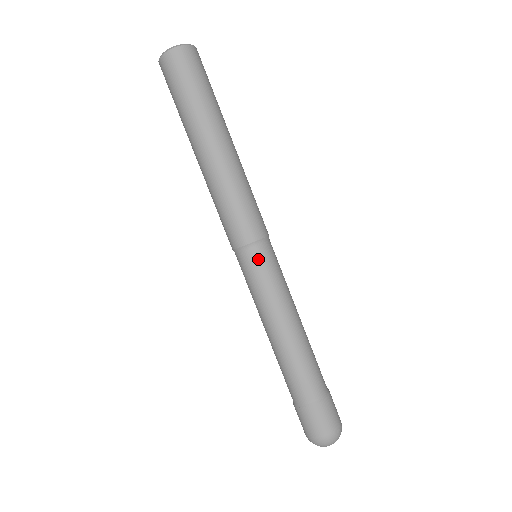
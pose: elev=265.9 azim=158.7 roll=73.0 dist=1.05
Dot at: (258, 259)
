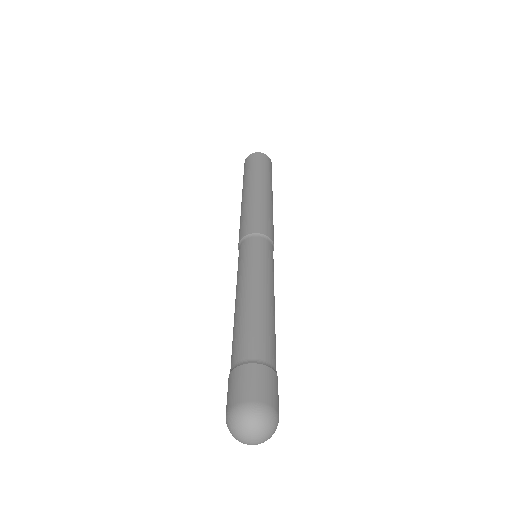
Dot at: (256, 243)
